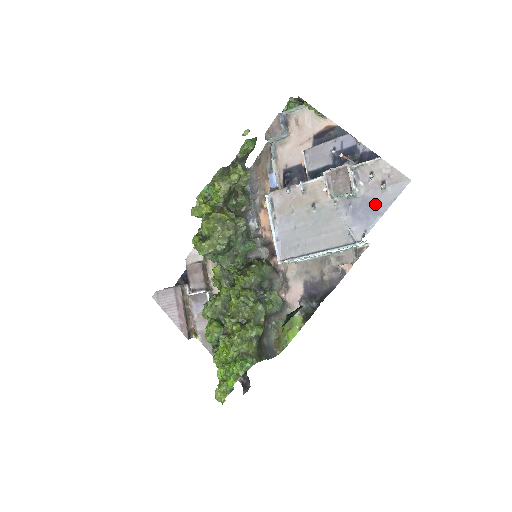
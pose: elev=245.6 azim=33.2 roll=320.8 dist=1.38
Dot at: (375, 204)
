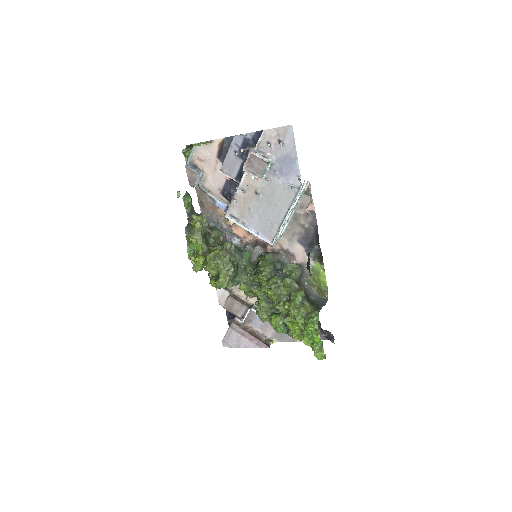
Dot at: (287, 157)
